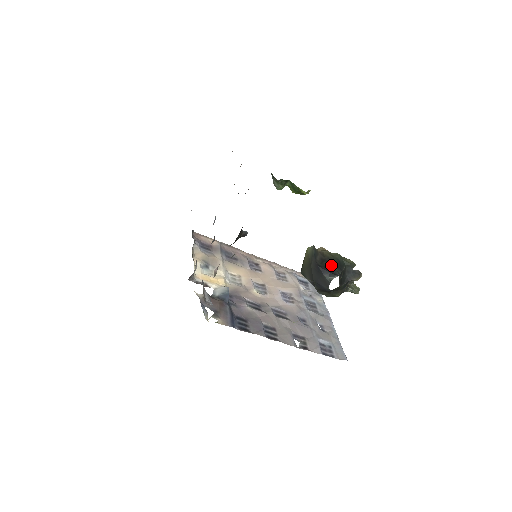
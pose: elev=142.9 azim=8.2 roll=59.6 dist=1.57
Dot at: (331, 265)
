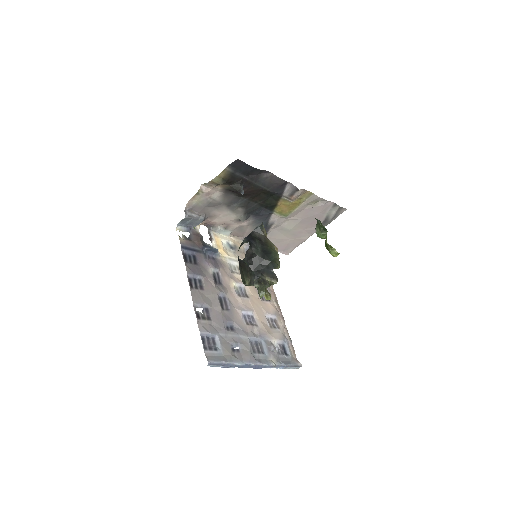
Dot at: (260, 246)
